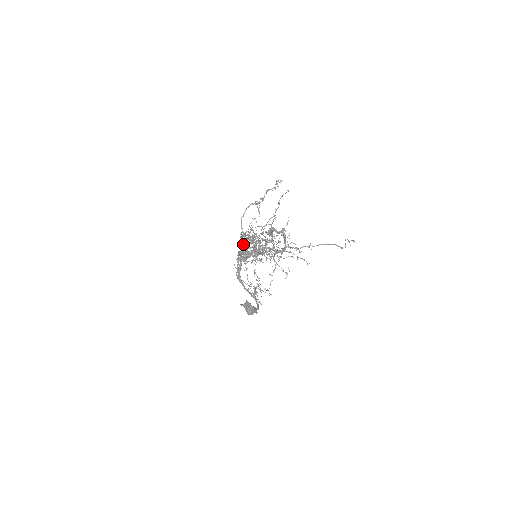
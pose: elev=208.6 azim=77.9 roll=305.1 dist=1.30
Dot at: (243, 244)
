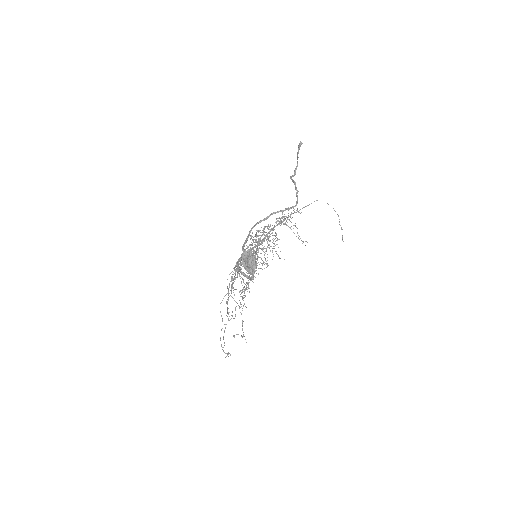
Dot at: occluded
